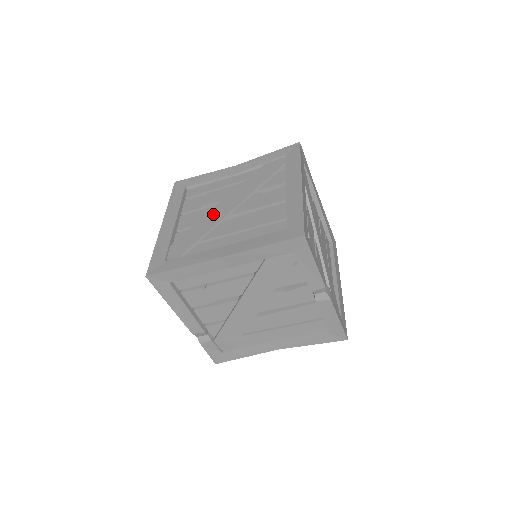
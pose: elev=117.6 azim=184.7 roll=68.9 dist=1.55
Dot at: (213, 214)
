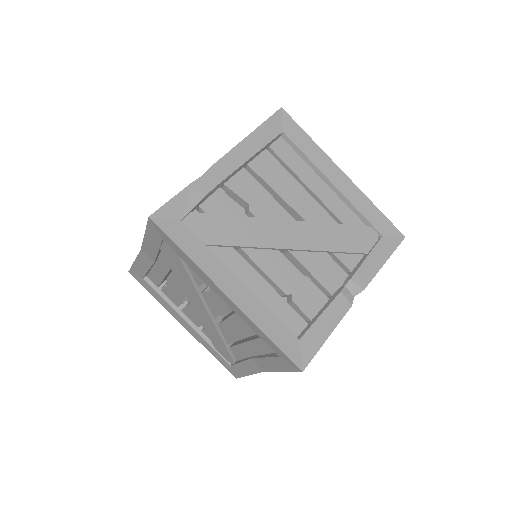
Dot at: (202, 319)
